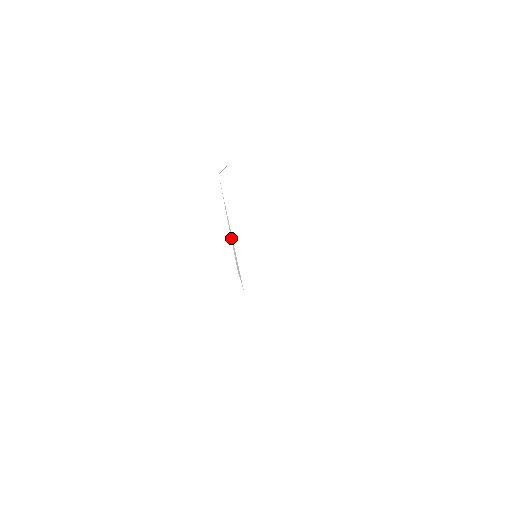
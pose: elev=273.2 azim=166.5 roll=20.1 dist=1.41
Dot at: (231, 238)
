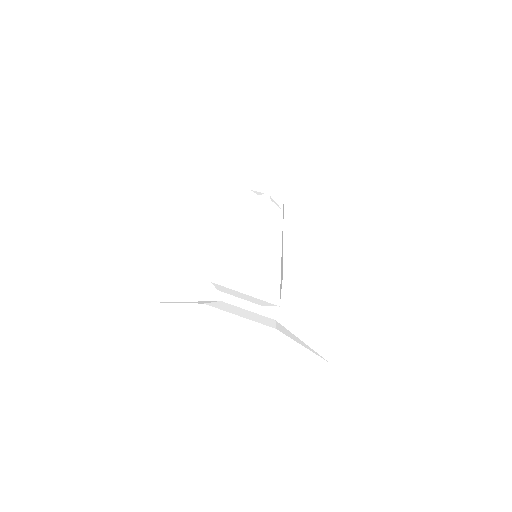
Dot at: occluded
